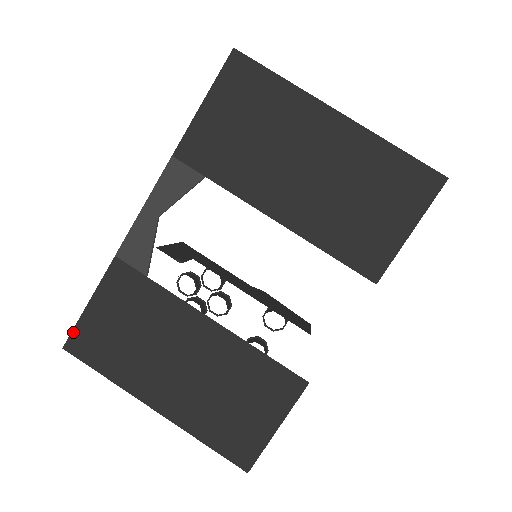
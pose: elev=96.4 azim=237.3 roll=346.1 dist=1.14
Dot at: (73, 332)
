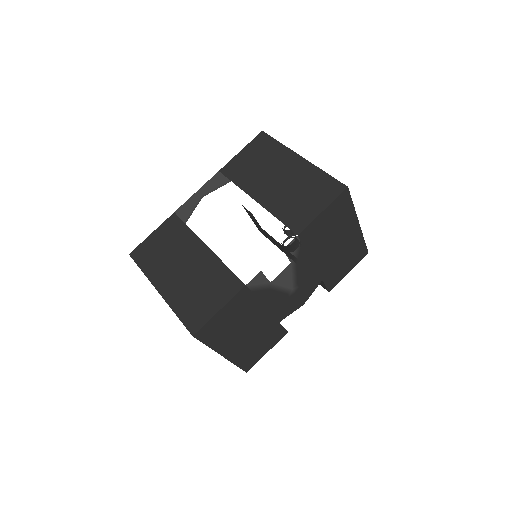
Dot at: (138, 247)
